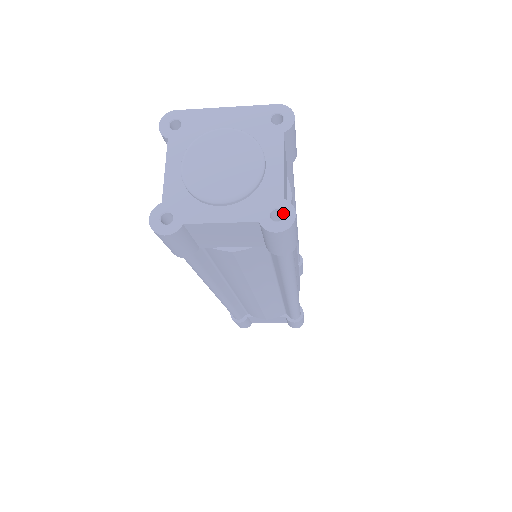
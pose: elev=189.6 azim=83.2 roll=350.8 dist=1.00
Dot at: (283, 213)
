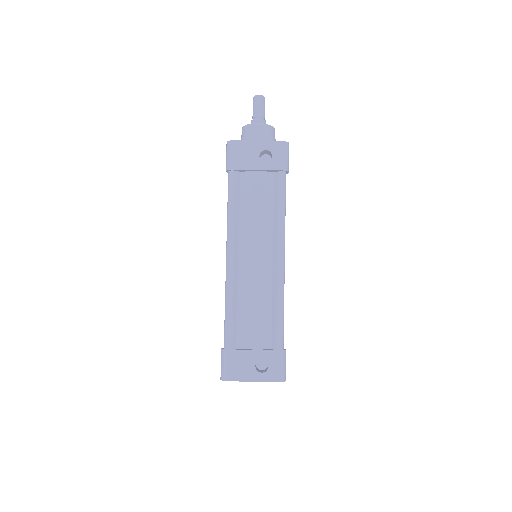
Dot at: occluded
